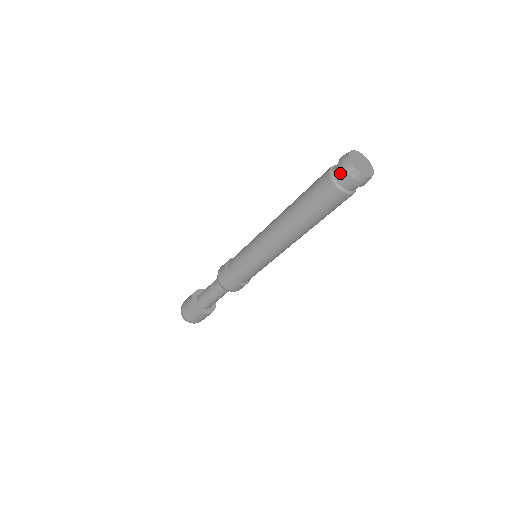
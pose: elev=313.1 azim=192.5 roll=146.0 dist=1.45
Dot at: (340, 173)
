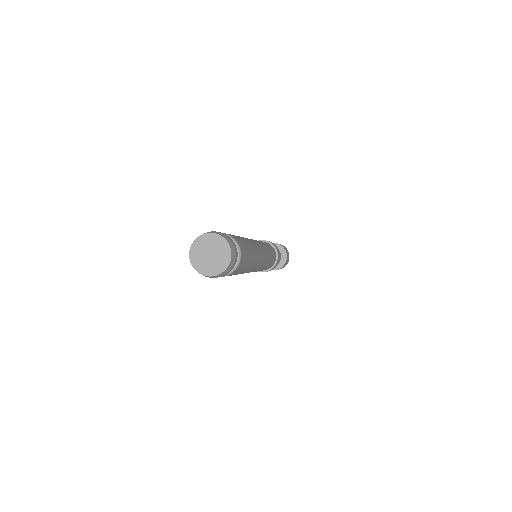
Dot at: occluded
